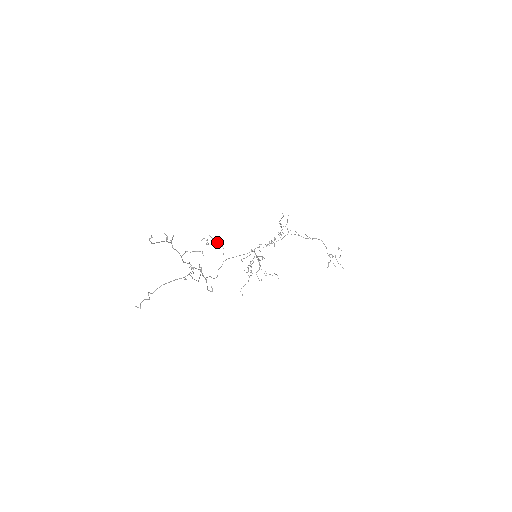
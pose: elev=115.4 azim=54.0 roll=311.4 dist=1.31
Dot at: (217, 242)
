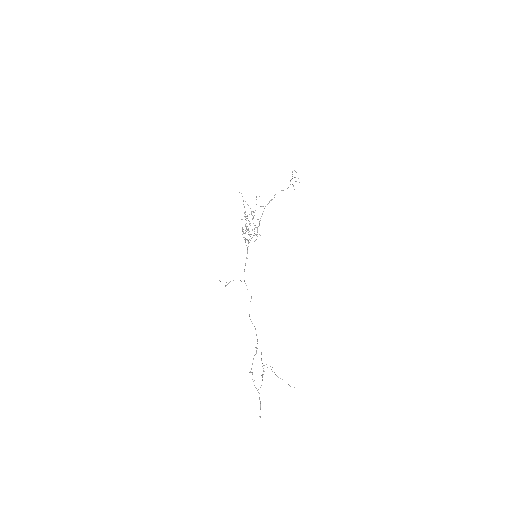
Dot at: occluded
